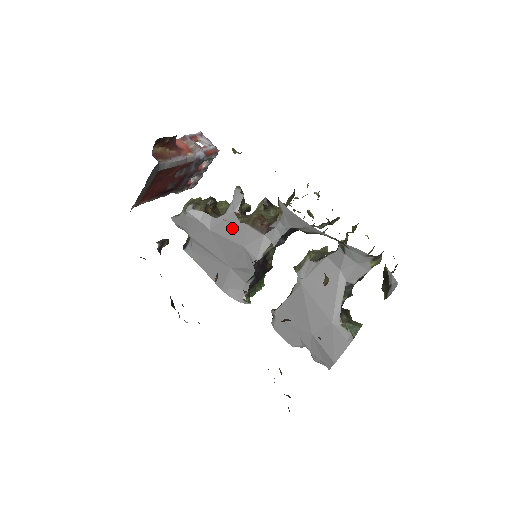
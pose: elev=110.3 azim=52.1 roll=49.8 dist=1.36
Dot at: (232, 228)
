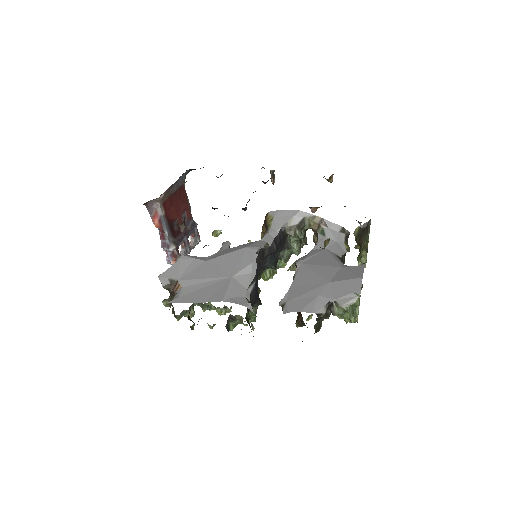
Dot at: (228, 251)
